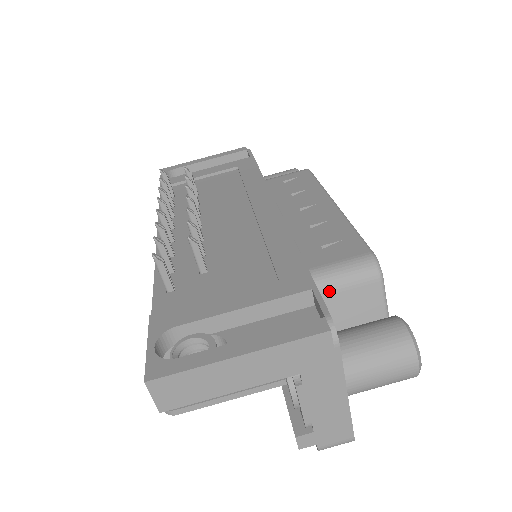
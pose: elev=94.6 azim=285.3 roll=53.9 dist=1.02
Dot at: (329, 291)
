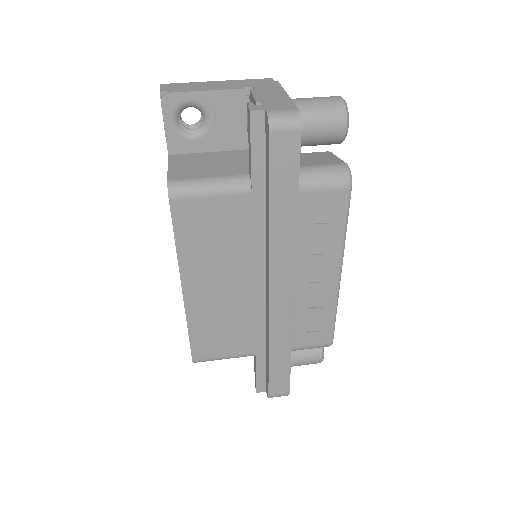
Dot at: occluded
